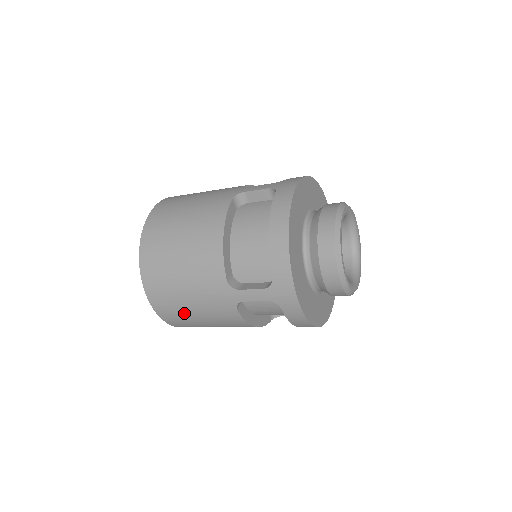
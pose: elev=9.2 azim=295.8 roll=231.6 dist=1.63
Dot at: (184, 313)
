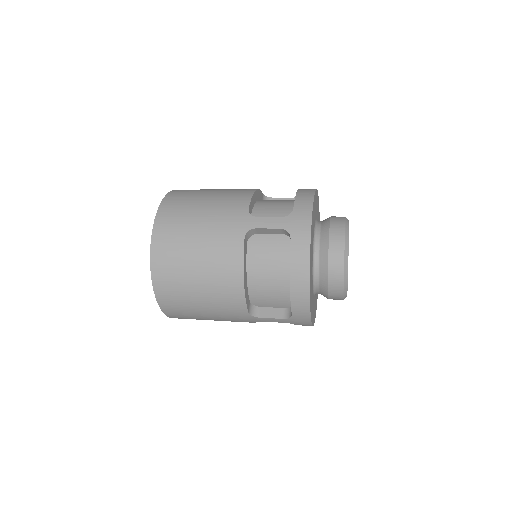
Dot at: occluded
